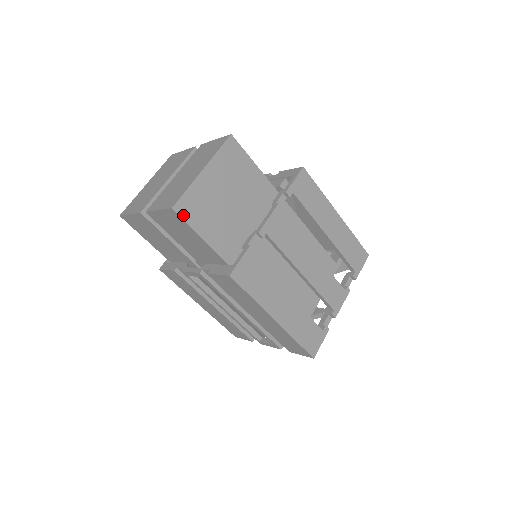
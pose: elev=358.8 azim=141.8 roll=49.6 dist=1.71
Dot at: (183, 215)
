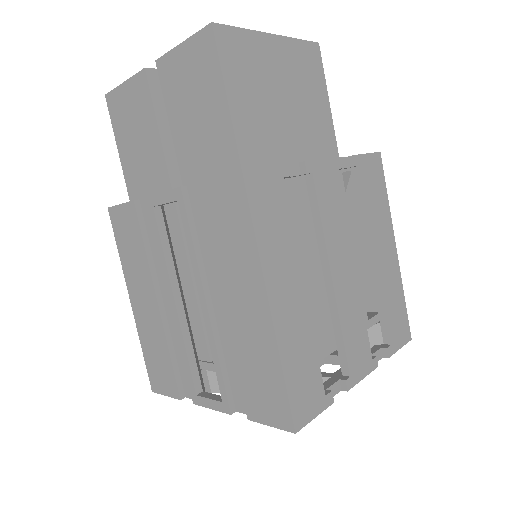
Dot at: (220, 46)
